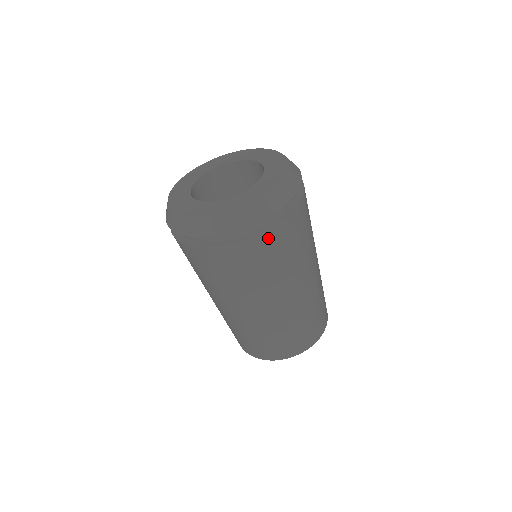
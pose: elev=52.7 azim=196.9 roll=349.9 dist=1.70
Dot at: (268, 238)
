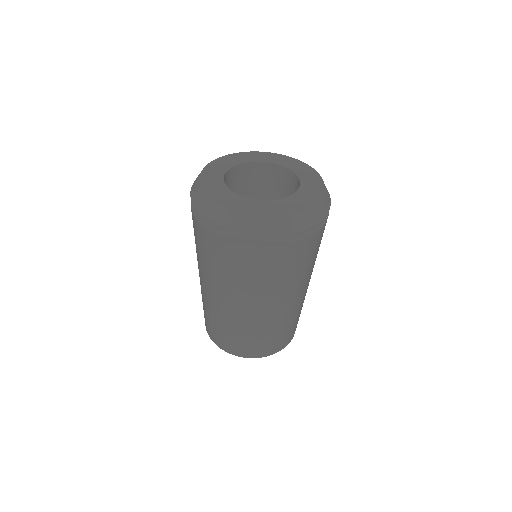
Dot at: (301, 246)
